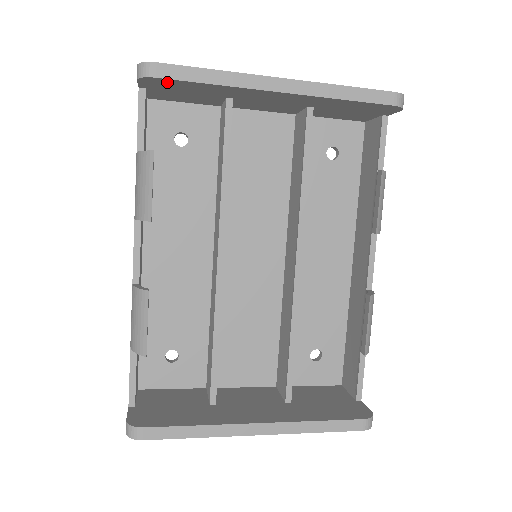
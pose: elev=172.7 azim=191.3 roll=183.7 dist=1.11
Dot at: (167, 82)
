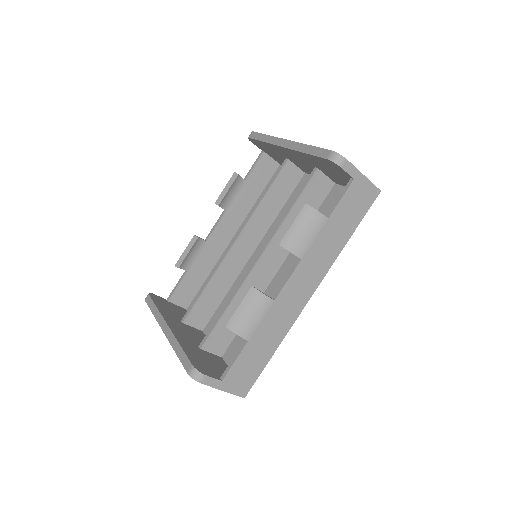
Dot at: (256, 142)
